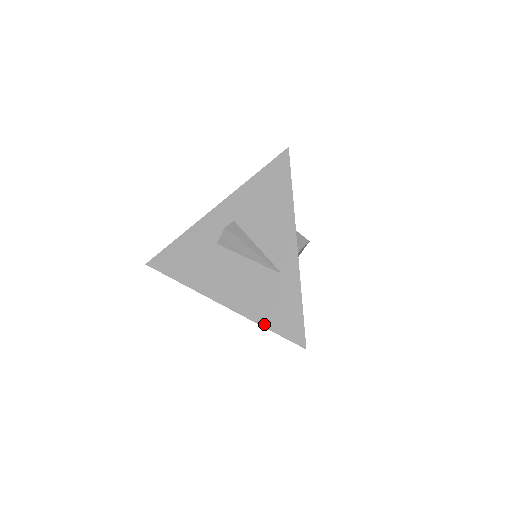
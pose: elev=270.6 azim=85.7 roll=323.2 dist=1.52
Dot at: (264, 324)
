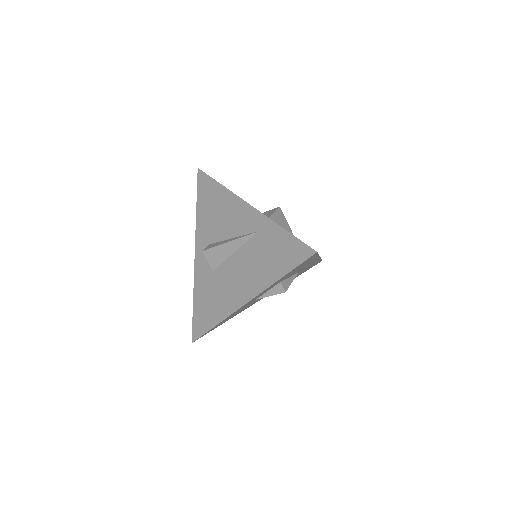
Dot at: (279, 276)
